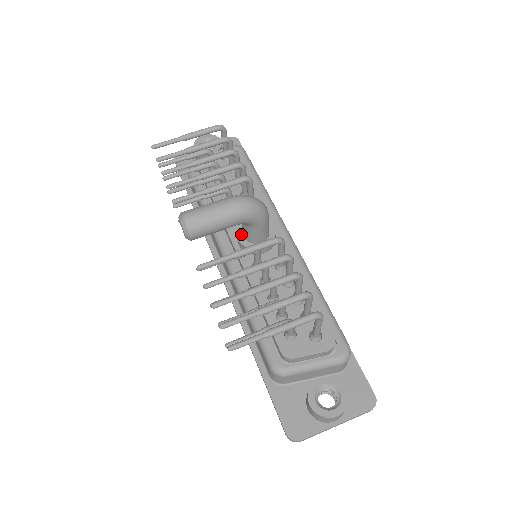
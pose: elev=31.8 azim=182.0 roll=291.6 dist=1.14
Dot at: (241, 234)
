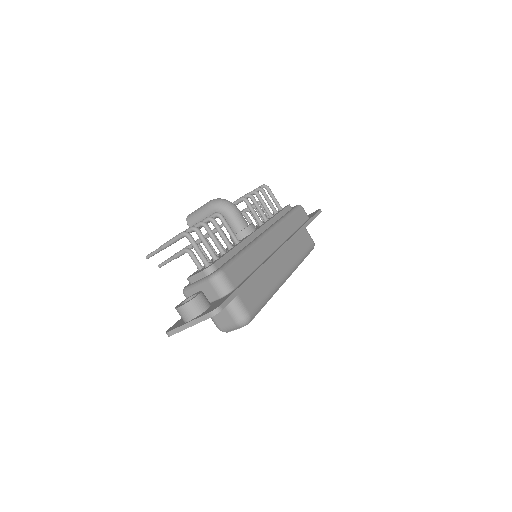
Dot at: occluded
